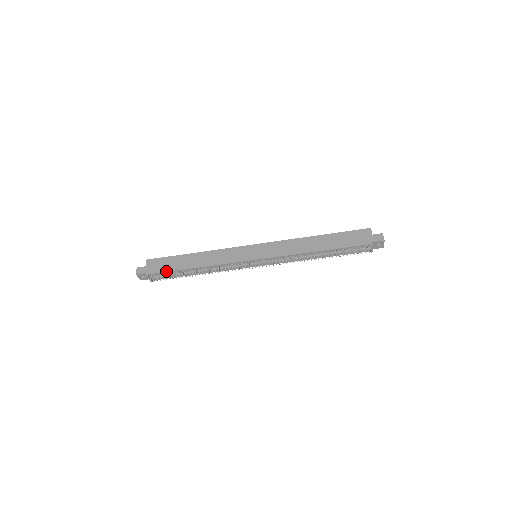
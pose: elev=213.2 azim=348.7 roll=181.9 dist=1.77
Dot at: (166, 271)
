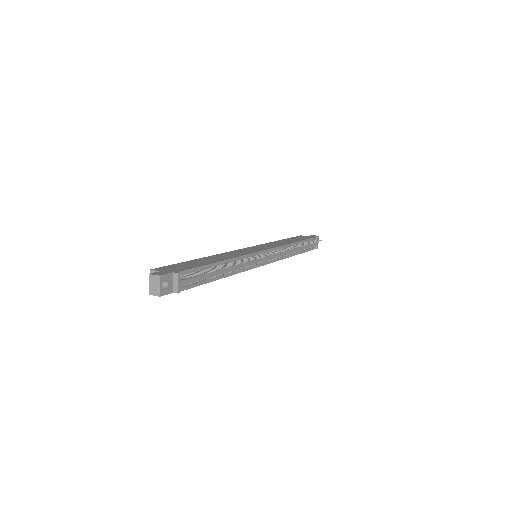
Dot at: (196, 267)
